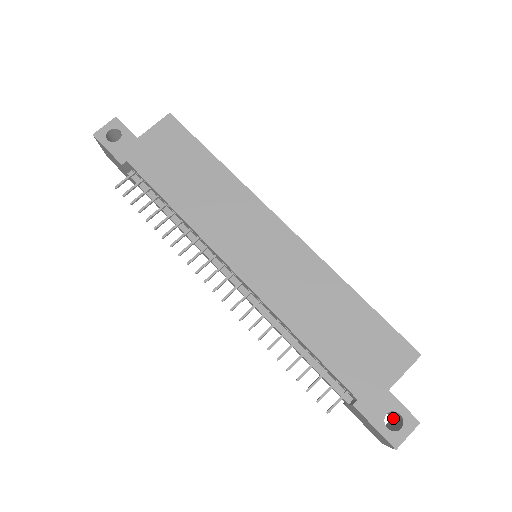
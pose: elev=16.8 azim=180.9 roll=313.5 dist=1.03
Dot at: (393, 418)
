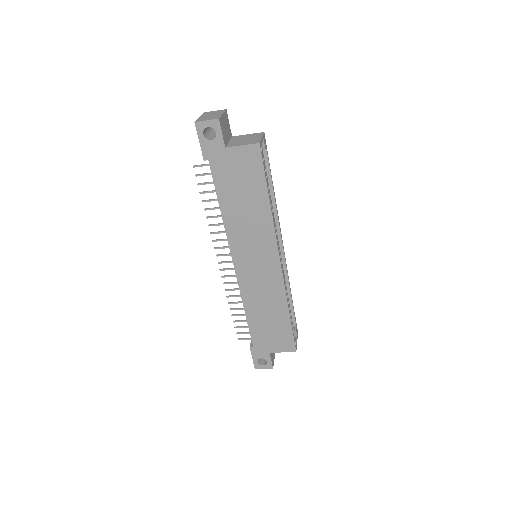
Dot at: occluded
